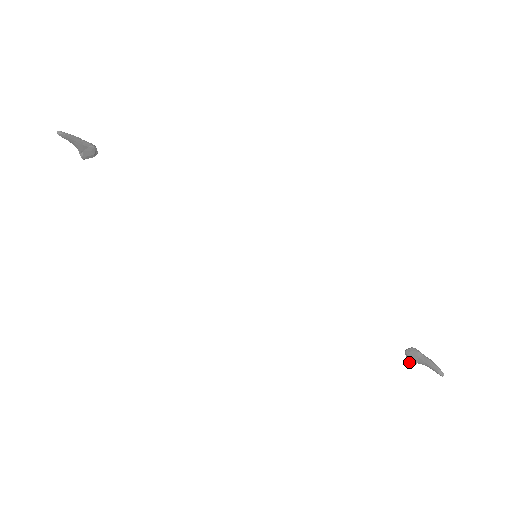
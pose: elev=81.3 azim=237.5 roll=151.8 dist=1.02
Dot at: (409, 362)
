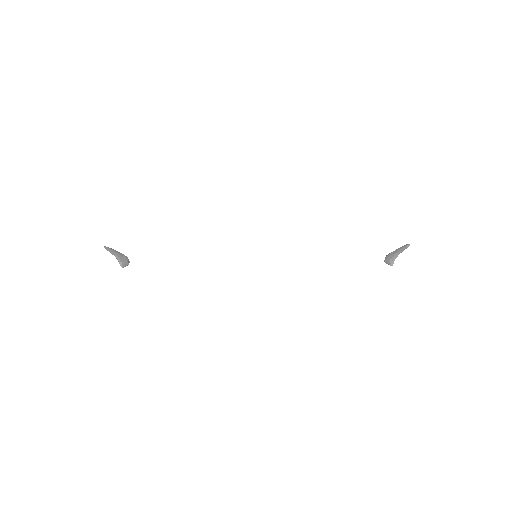
Dot at: (391, 264)
